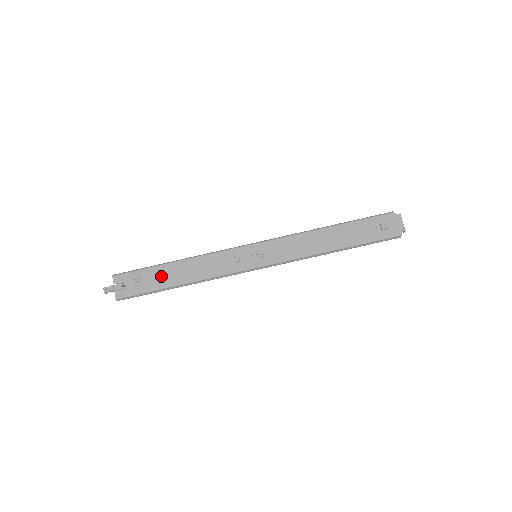
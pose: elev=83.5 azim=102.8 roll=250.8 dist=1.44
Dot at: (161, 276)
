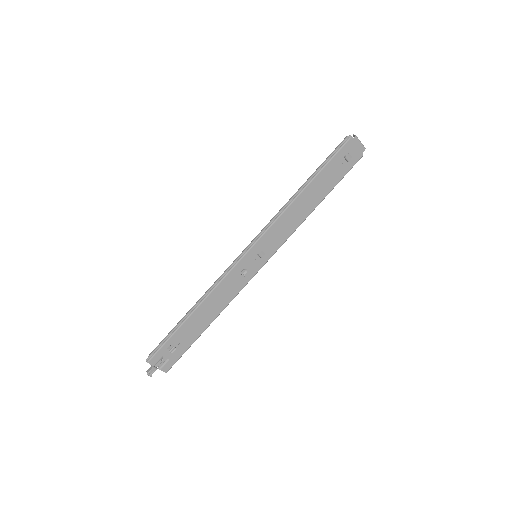
Dot at: (190, 331)
